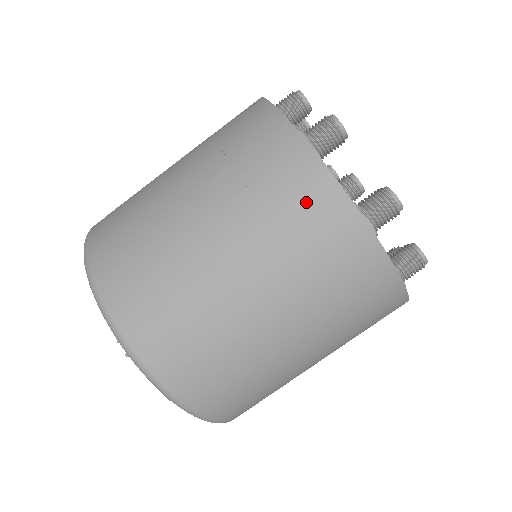
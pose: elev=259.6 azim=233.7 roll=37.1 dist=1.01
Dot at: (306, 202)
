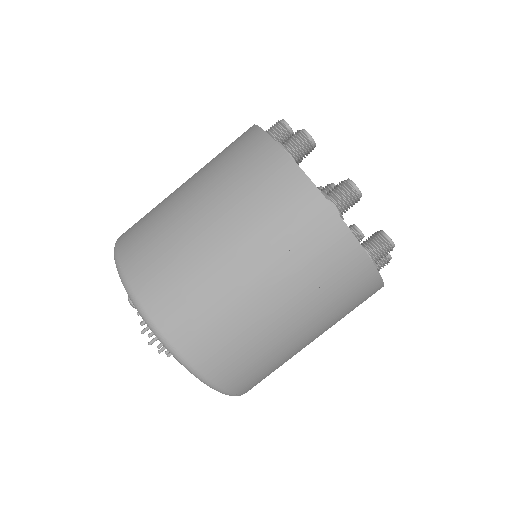
Dot at: (340, 265)
